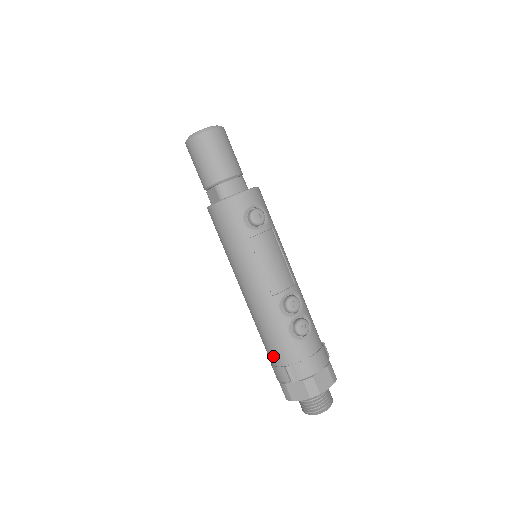
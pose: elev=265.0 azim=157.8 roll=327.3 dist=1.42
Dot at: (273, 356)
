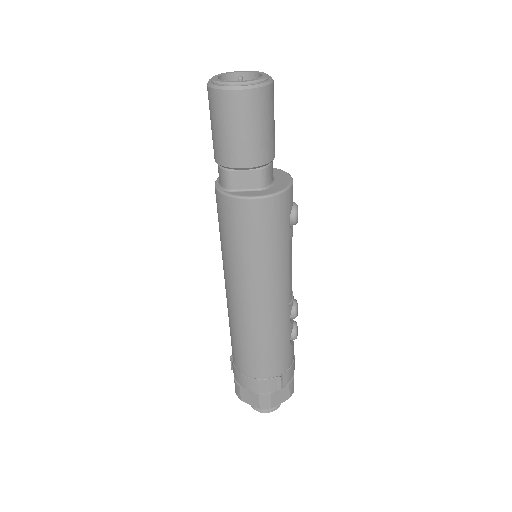
Dot at: (266, 369)
